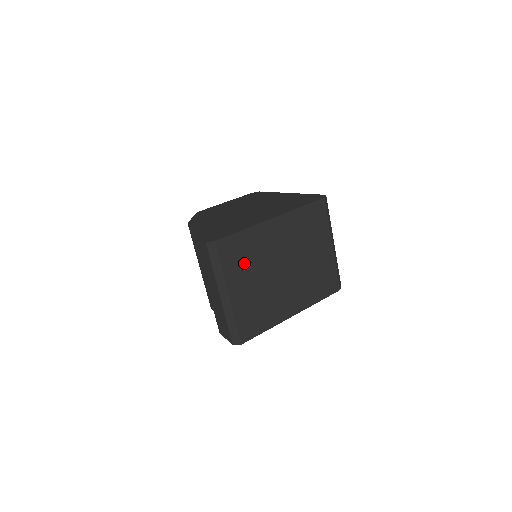
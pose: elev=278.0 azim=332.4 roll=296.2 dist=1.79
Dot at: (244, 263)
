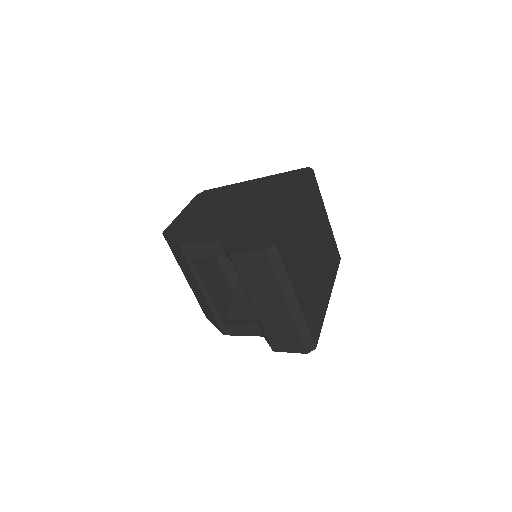
Dot at: (295, 260)
